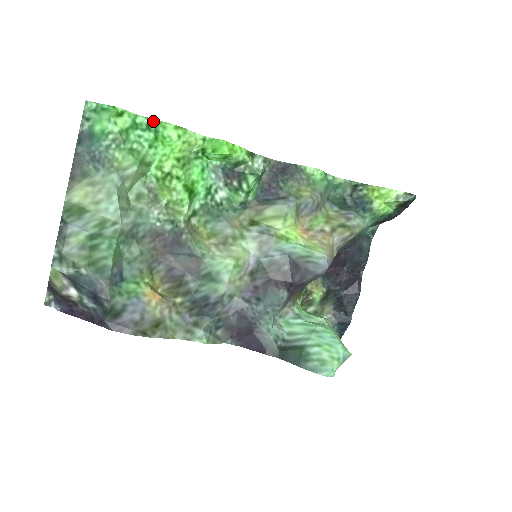
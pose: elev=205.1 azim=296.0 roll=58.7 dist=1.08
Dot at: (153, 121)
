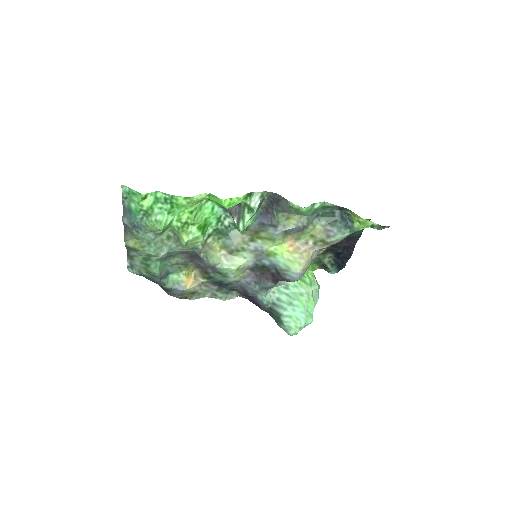
Dot at: (168, 196)
